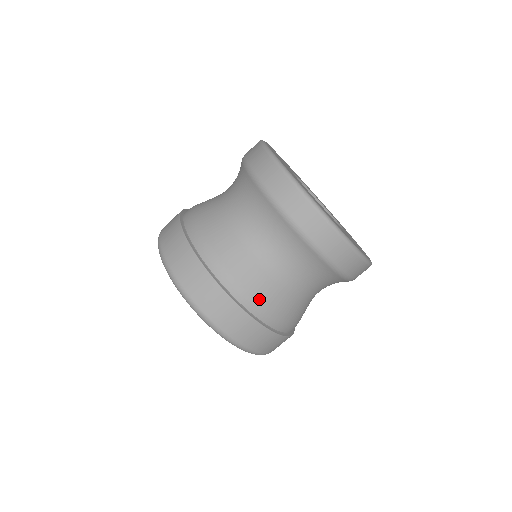
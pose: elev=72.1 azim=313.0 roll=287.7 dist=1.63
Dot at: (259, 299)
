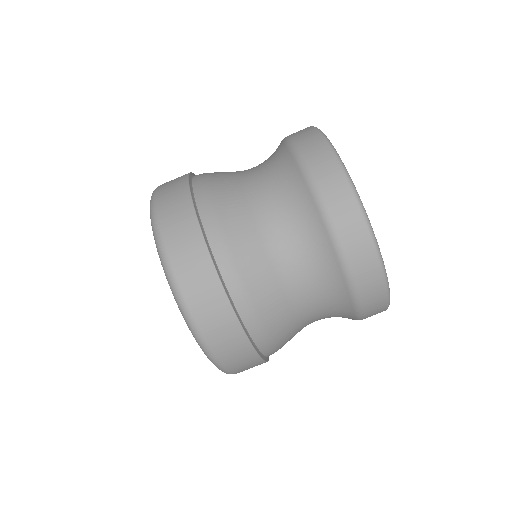
Dot at: (281, 347)
